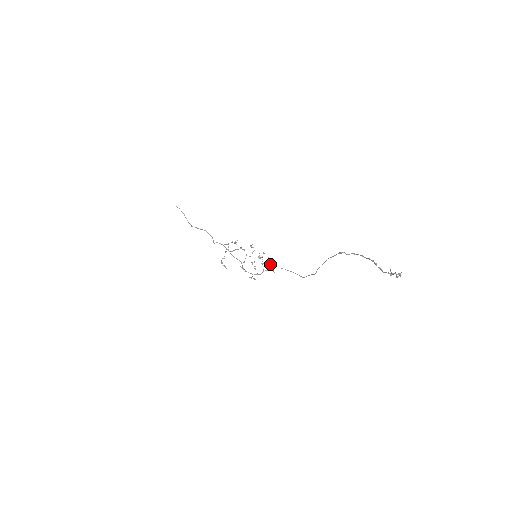
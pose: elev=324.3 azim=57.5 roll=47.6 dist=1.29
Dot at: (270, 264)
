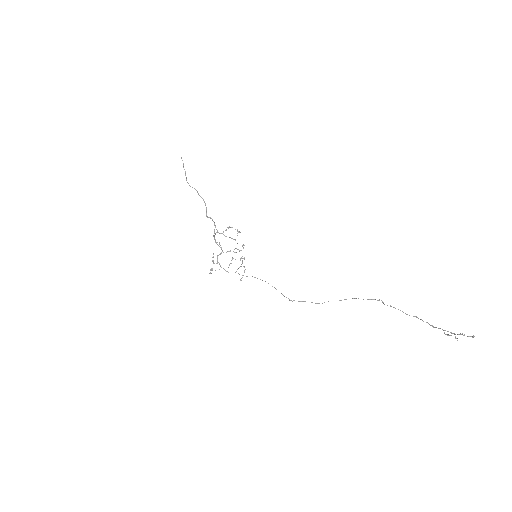
Dot at: occluded
